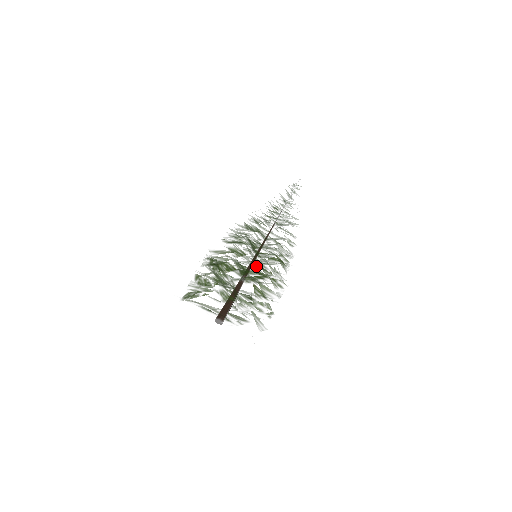
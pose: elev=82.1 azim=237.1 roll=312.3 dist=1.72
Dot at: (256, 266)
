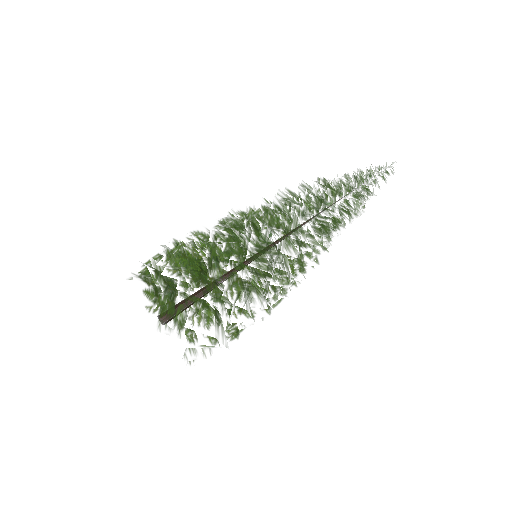
Dot at: occluded
